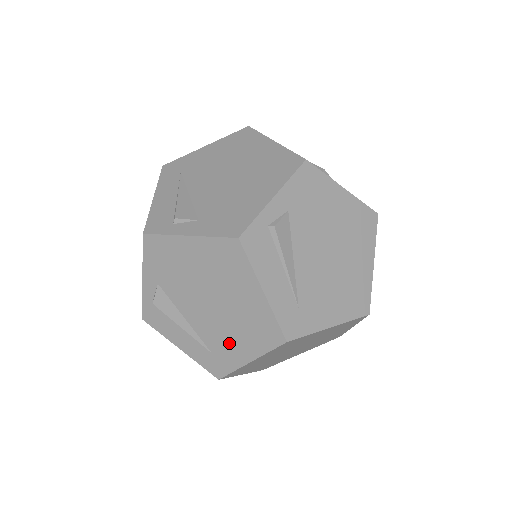
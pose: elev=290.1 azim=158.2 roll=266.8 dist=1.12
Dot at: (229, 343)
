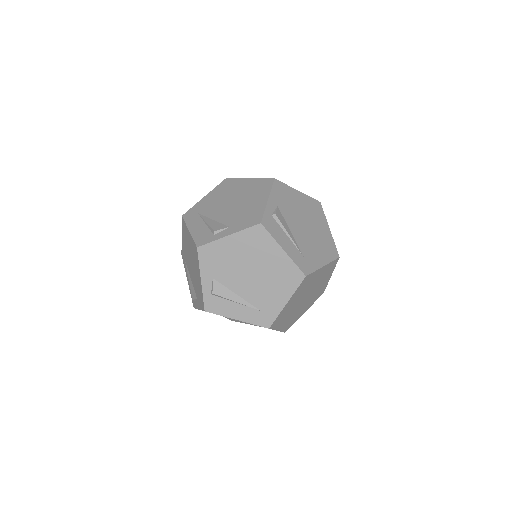
Dot at: (270, 297)
